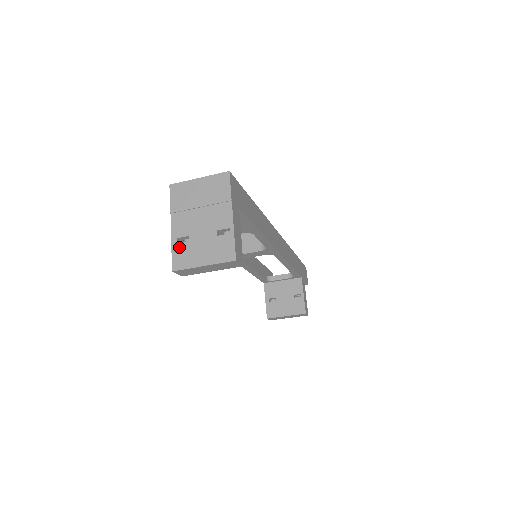
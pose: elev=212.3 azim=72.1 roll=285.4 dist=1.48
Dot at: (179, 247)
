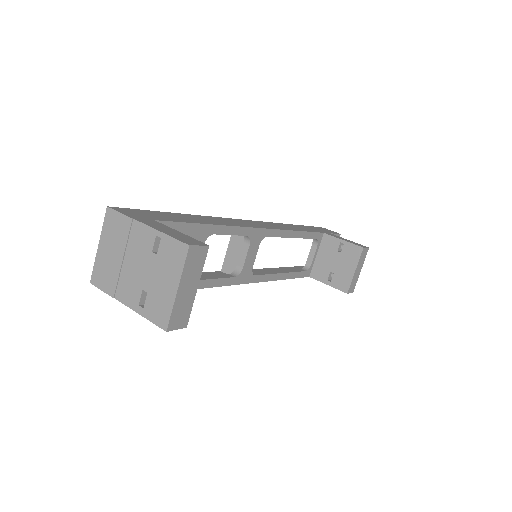
Dot at: (147, 308)
